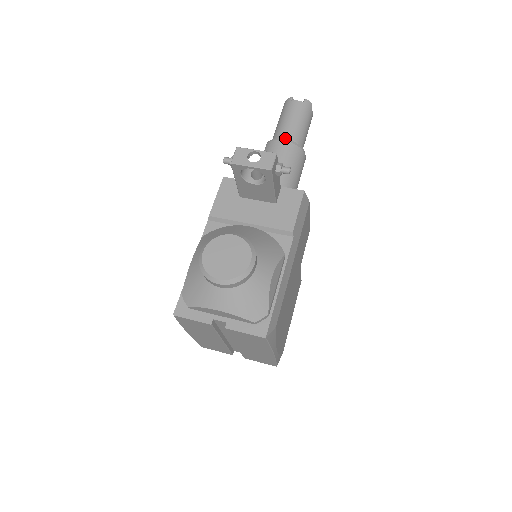
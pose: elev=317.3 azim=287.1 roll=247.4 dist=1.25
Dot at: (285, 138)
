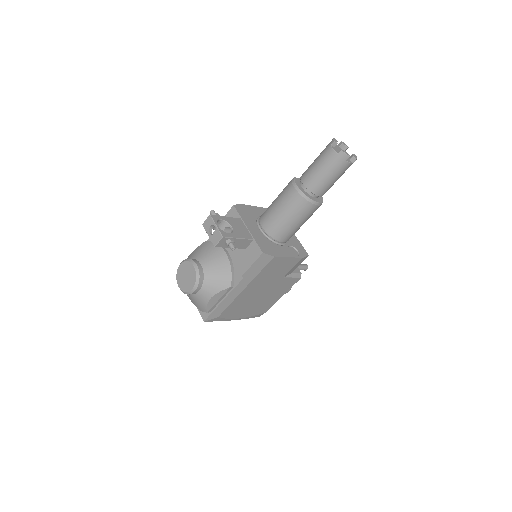
Dot at: (303, 184)
